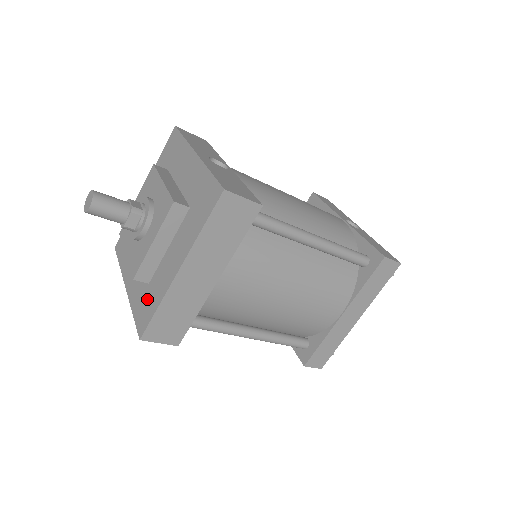
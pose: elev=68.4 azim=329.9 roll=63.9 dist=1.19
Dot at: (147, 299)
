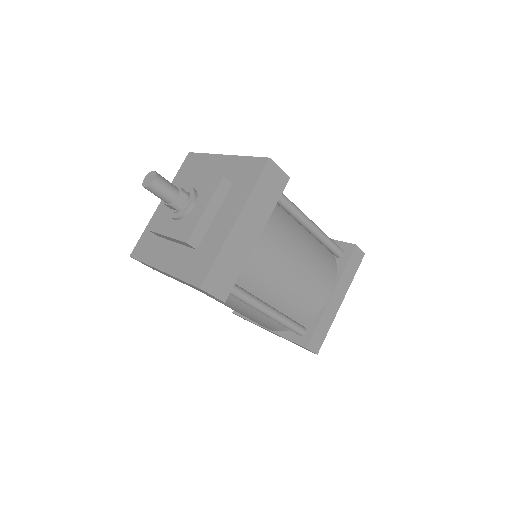
Dot at: (199, 259)
